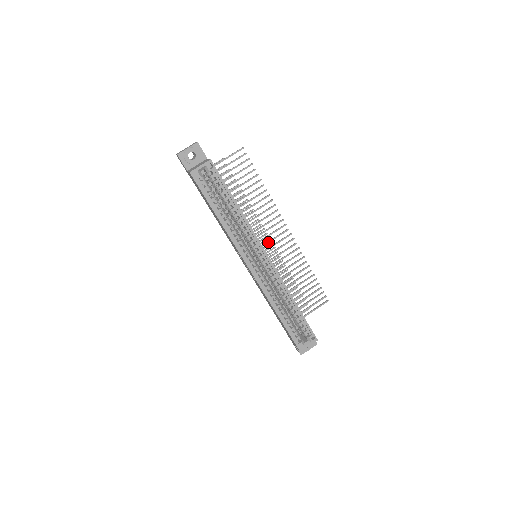
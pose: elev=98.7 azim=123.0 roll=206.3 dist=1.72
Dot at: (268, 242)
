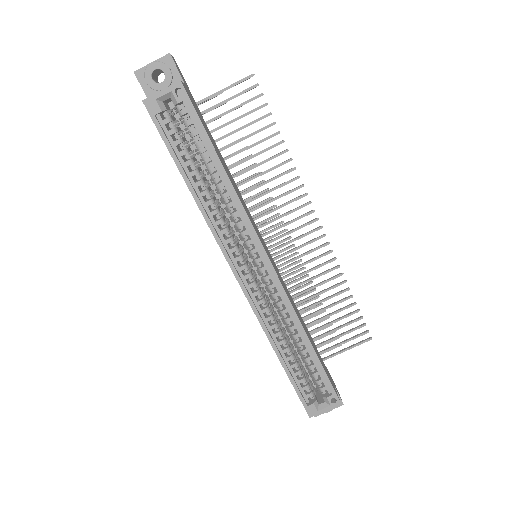
Dot at: (282, 235)
